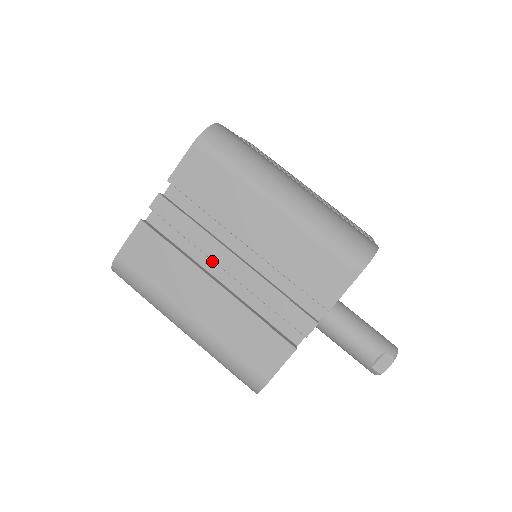
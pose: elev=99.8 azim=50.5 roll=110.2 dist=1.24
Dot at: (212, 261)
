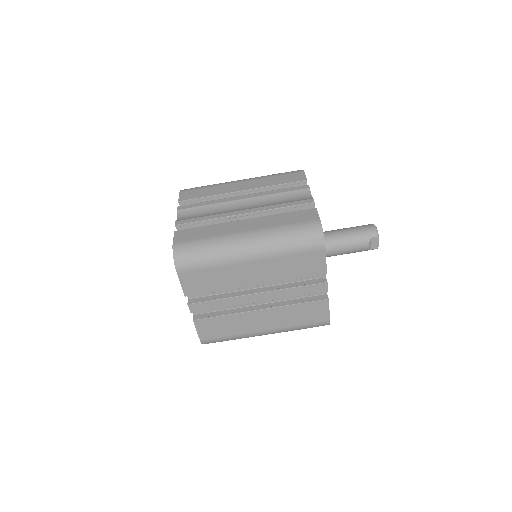
Dot at: occluded
